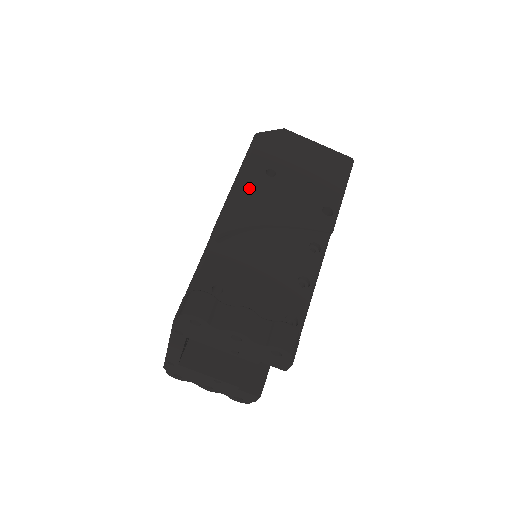
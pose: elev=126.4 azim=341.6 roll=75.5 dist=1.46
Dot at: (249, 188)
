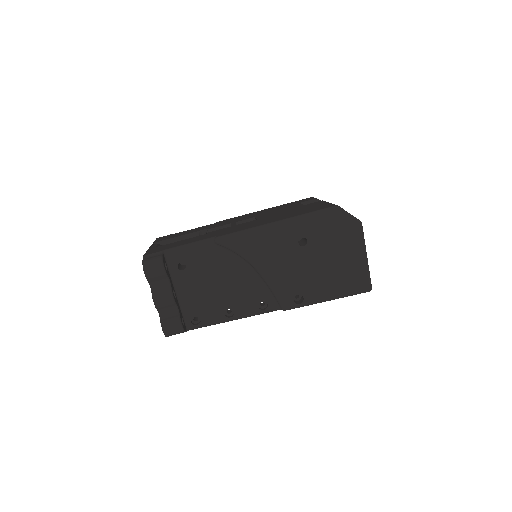
Dot at: (275, 236)
